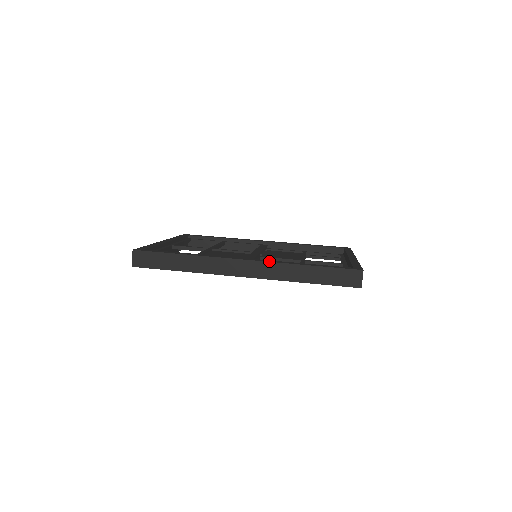
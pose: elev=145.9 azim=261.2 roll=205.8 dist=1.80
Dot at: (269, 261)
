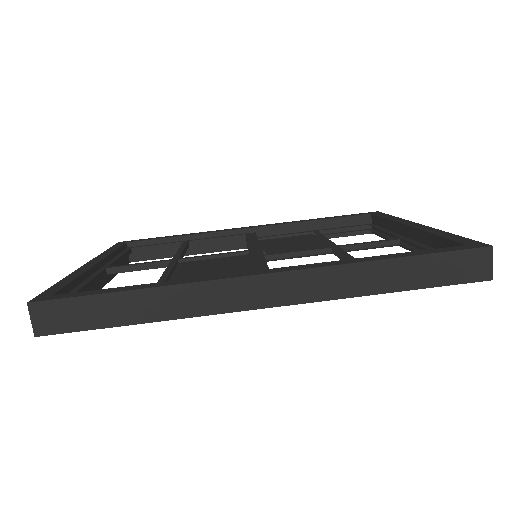
Dot at: (312, 266)
